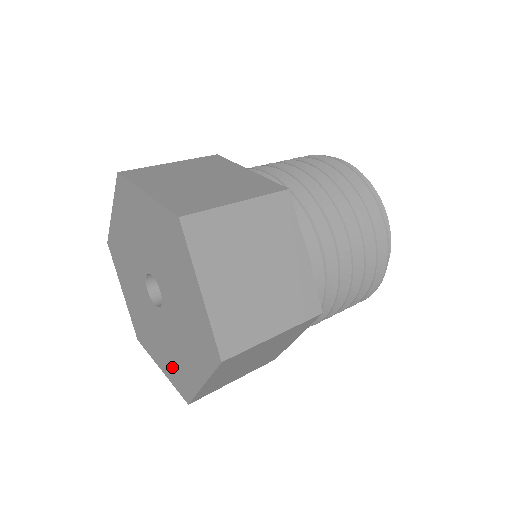
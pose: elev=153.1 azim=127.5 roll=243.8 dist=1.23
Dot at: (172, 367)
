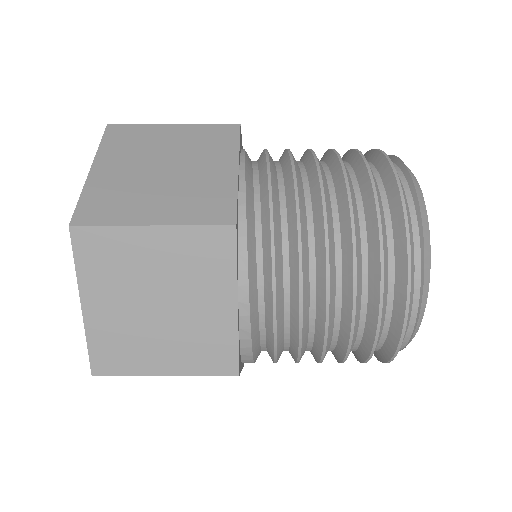
Dot at: occluded
